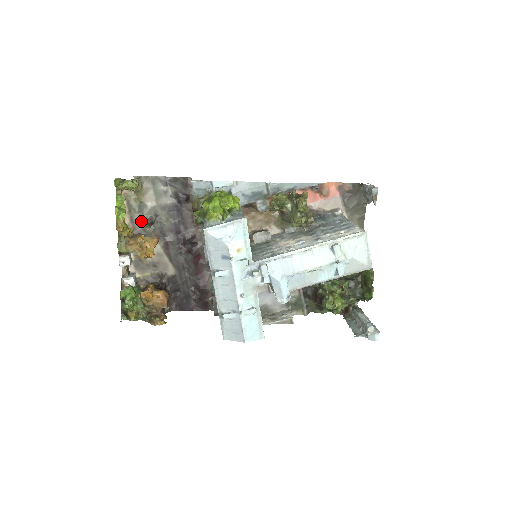
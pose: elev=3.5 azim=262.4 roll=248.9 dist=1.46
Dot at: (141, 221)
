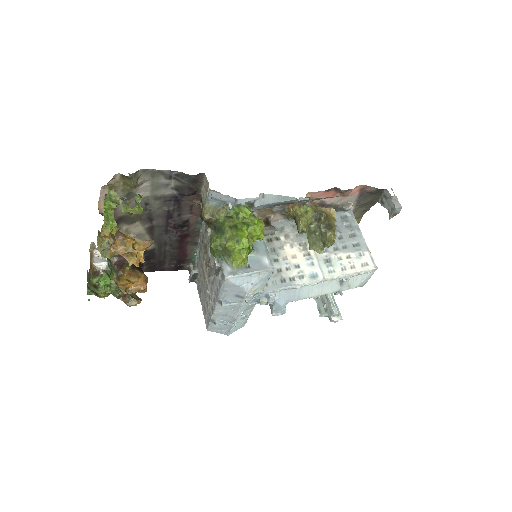
Dot at: occluded
